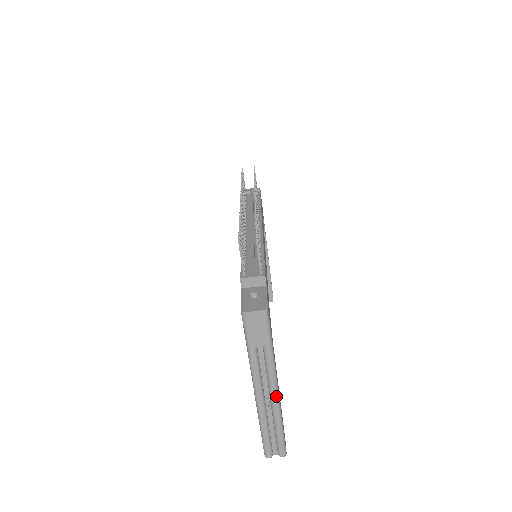
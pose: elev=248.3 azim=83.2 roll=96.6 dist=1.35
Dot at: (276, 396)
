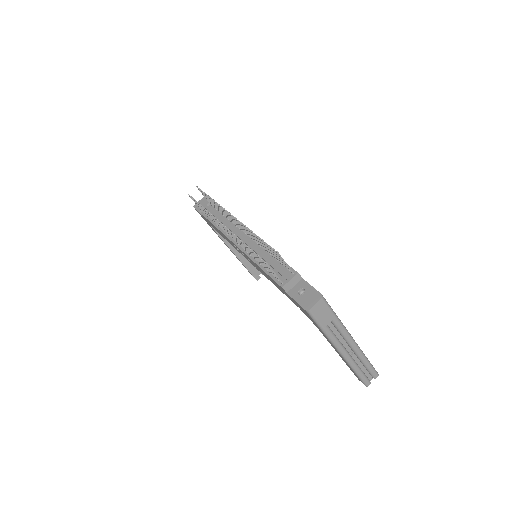
Dot at: (355, 345)
